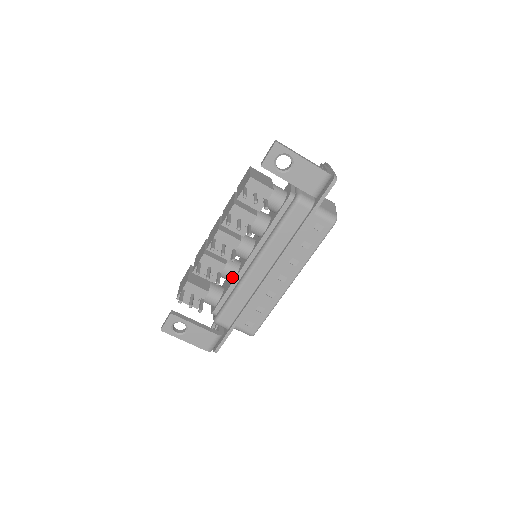
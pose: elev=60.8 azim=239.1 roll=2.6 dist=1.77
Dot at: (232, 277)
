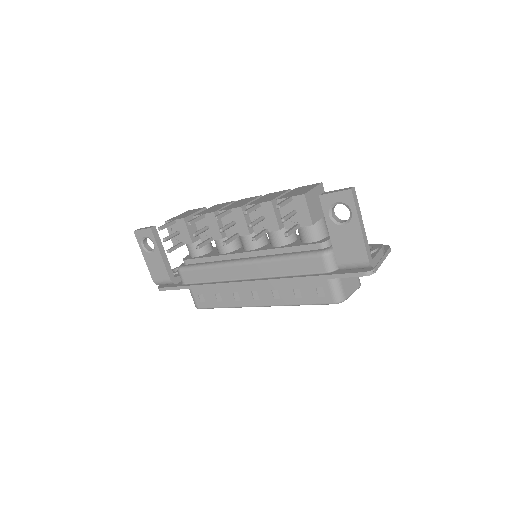
Dot at: (221, 251)
